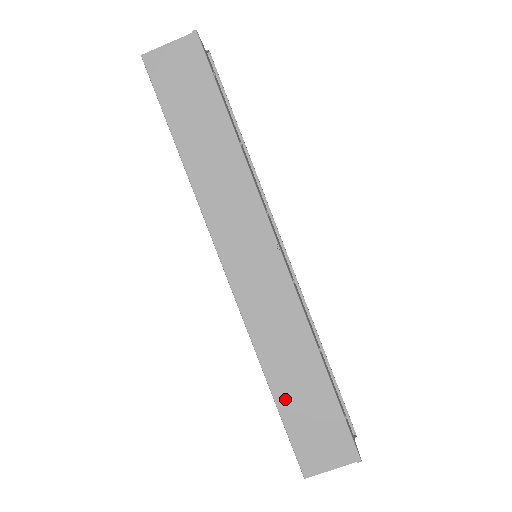
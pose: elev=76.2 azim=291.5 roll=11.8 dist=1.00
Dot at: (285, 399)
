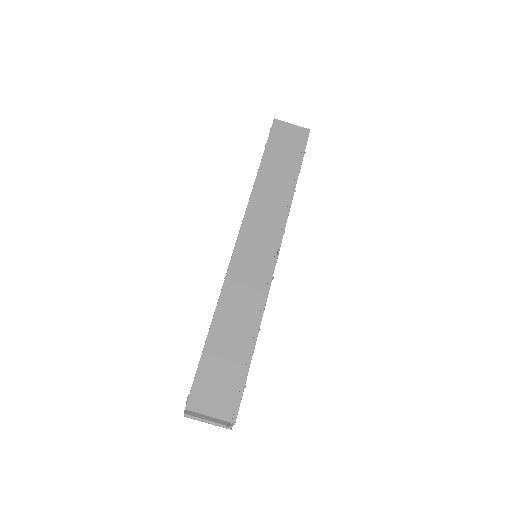
Dot at: (215, 343)
